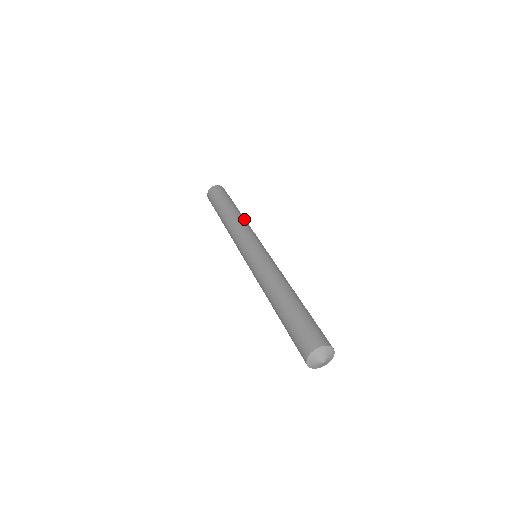
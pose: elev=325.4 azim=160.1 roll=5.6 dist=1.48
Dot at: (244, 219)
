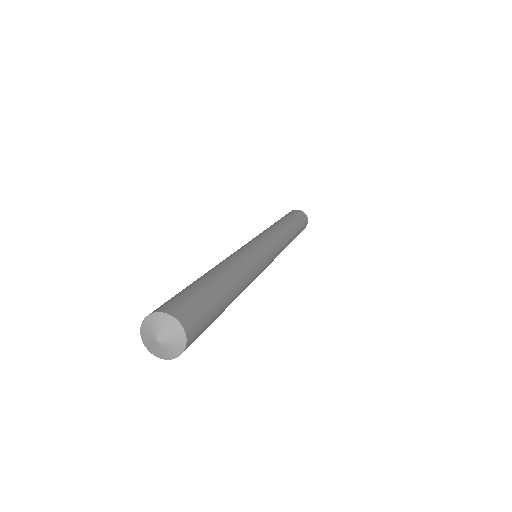
Dot at: (289, 240)
